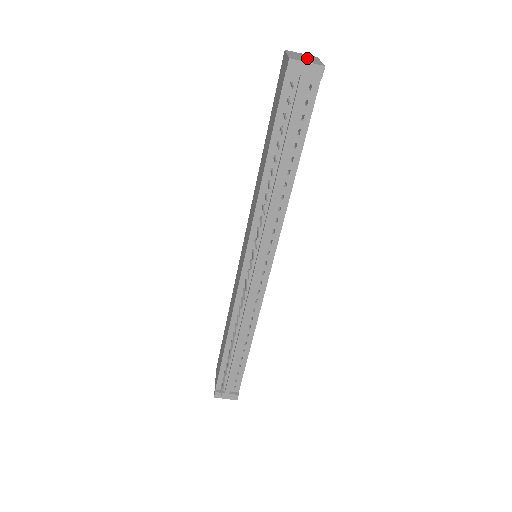
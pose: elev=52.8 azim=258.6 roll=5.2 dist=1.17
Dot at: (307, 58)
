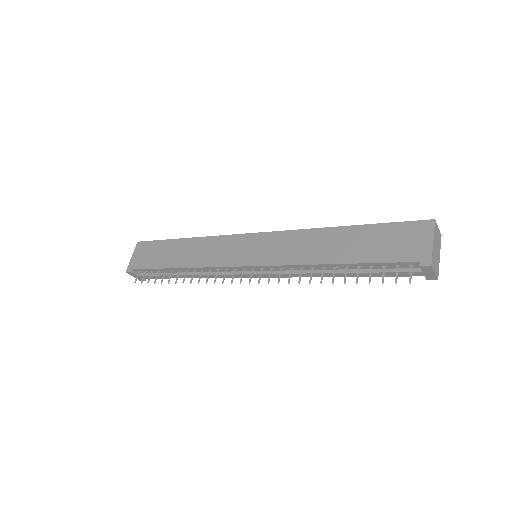
Dot at: (437, 252)
